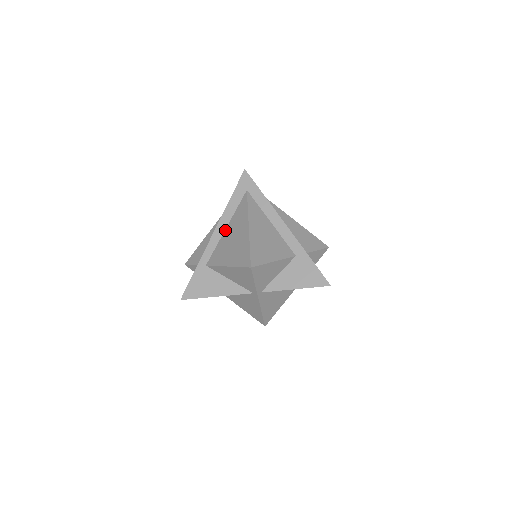
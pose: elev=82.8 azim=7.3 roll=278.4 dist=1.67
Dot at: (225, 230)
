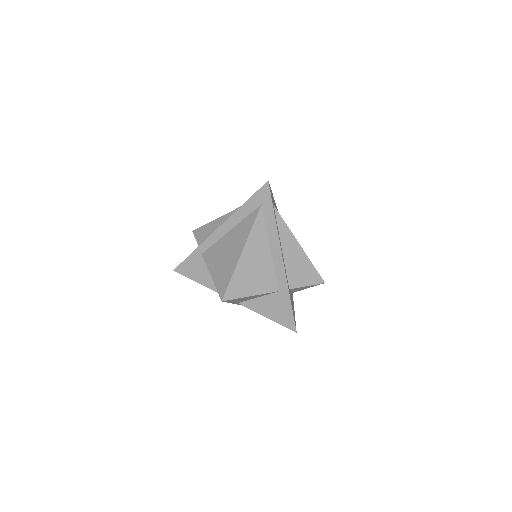
Dot at: (228, 232)
